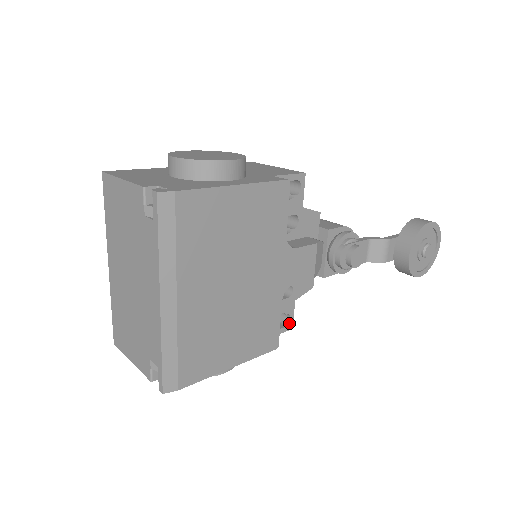
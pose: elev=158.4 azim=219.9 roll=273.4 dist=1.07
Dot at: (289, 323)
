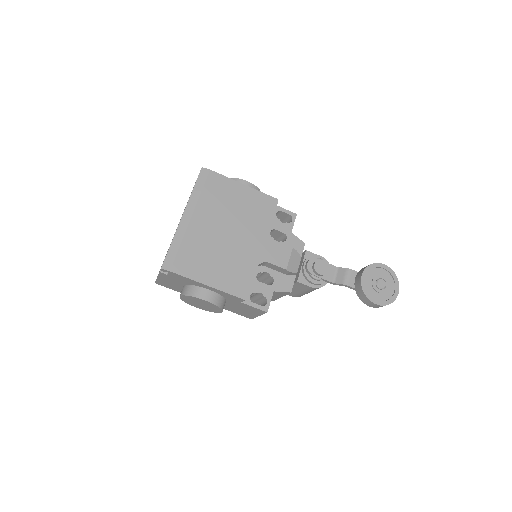
Dot at: (265, 305)
